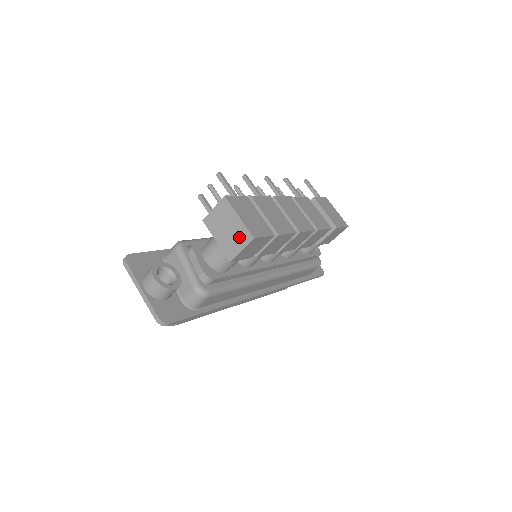
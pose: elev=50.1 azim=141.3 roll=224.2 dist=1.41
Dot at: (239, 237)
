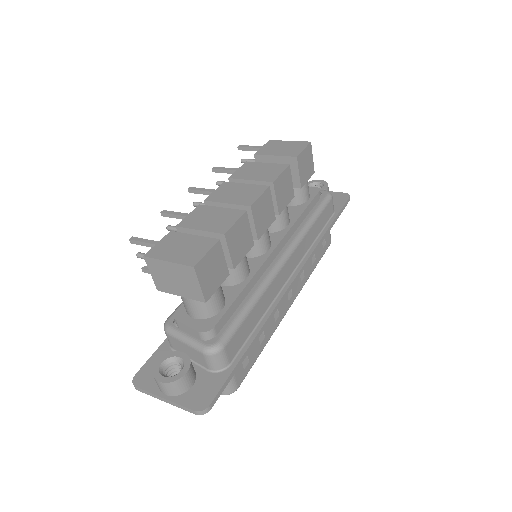
Dot at: (186, 277)
